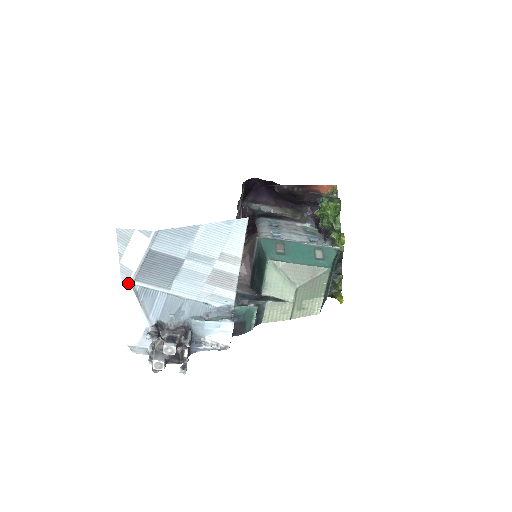
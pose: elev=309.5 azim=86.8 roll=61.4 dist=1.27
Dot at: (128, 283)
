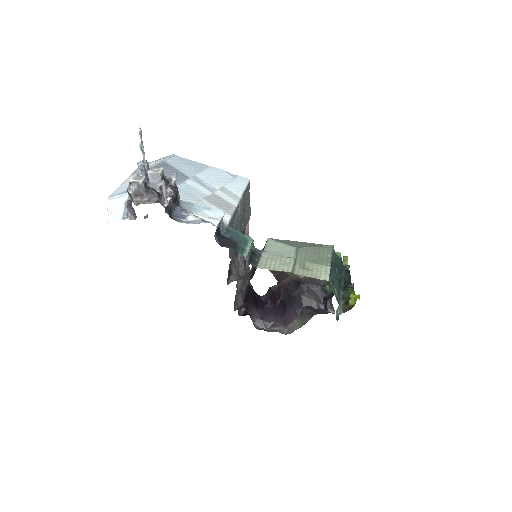
Dot at: (135, 175)
